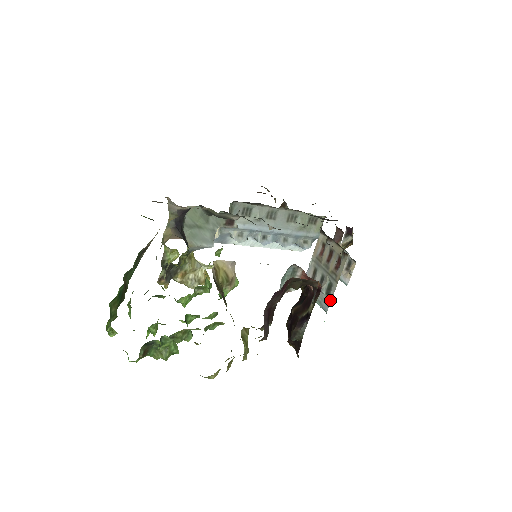
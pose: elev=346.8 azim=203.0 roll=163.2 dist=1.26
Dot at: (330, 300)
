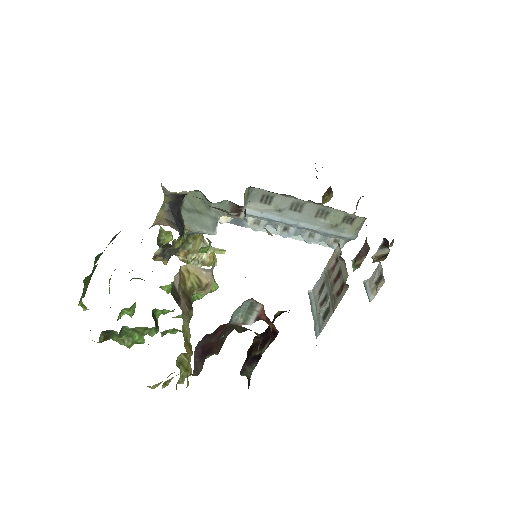
Dot at: (323, 327)
